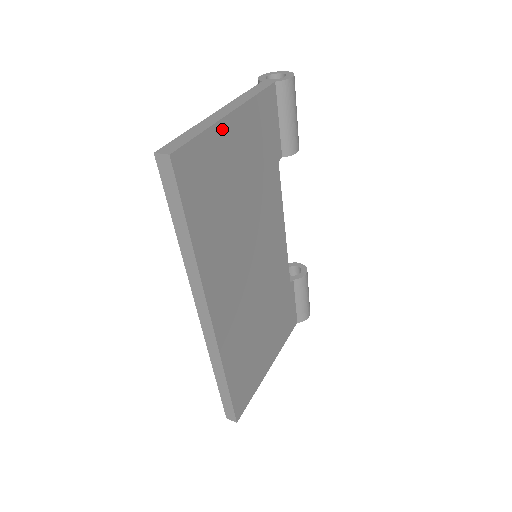
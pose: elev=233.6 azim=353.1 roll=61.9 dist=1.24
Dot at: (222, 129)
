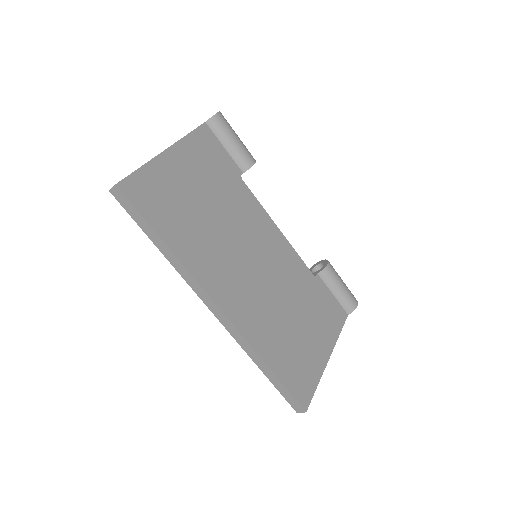
Dot at: (162, 162)
